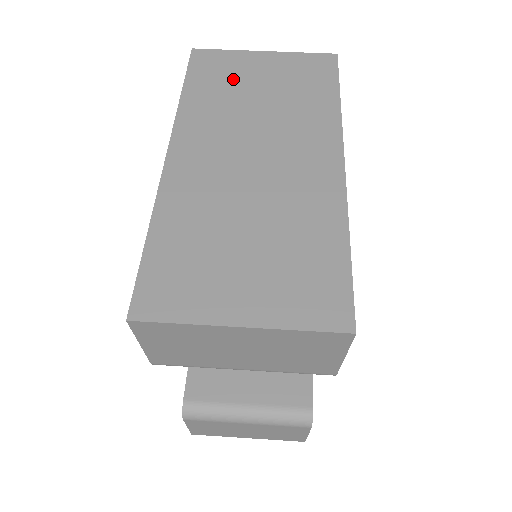
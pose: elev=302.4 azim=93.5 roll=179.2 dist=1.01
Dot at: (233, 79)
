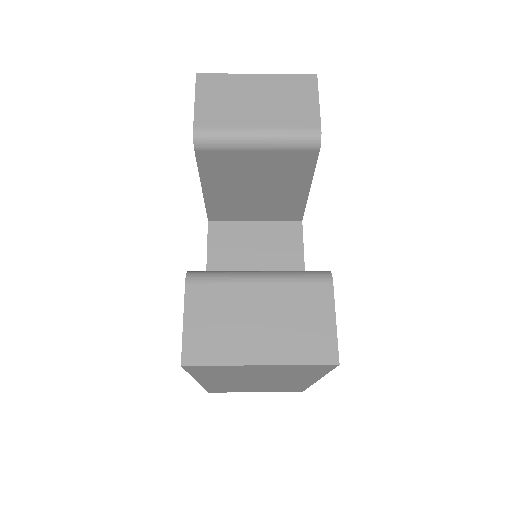
Dot at: occluded
